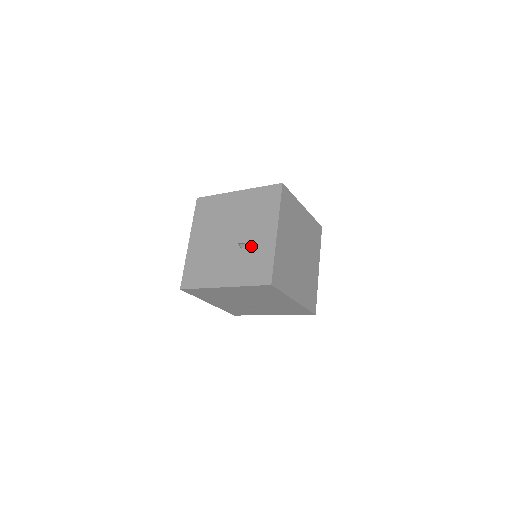
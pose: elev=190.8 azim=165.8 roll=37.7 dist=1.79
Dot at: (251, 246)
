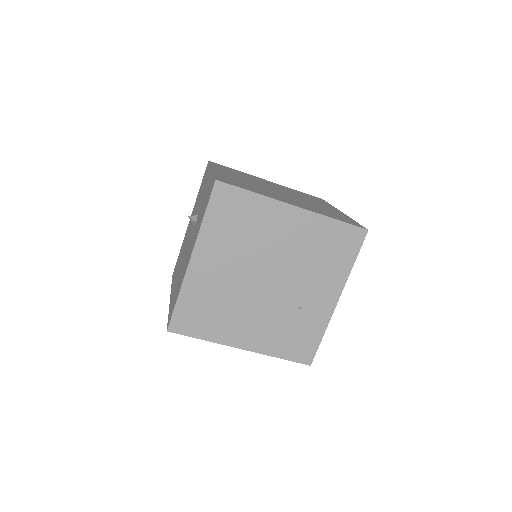
Dot at: (200, 207)
